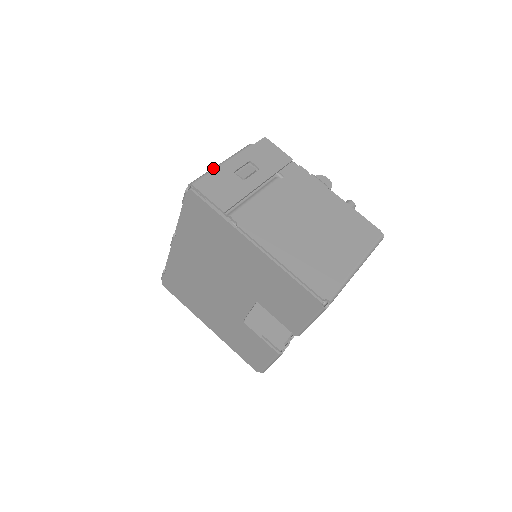
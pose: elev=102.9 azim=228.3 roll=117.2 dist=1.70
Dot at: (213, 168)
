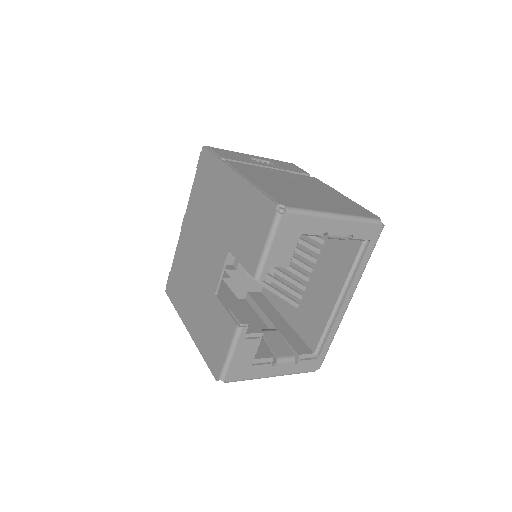
Dot at: (233, 151)
